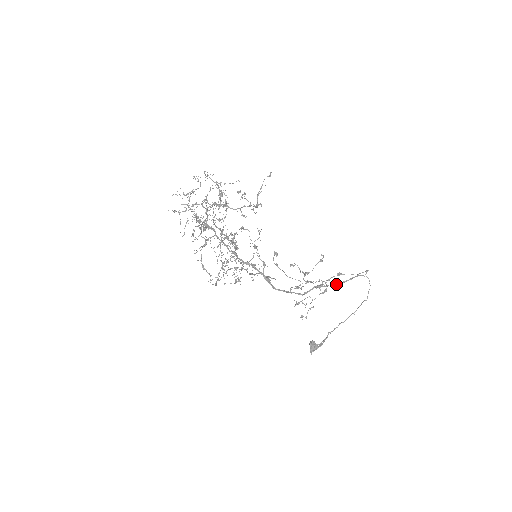
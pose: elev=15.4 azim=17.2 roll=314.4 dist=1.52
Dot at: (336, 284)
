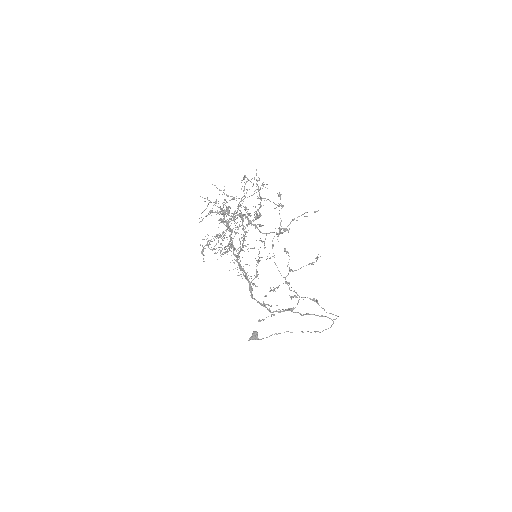
Dot at: (305, 314)
